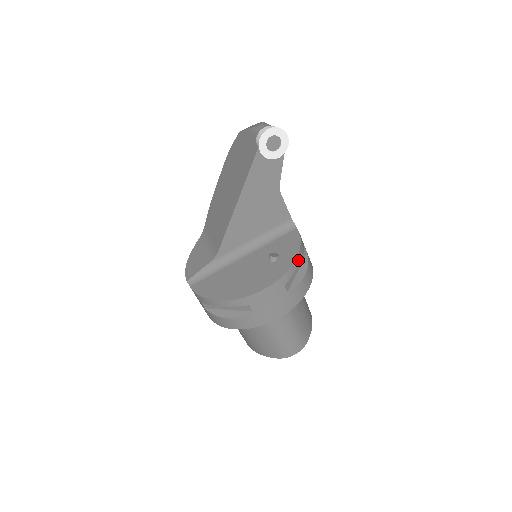
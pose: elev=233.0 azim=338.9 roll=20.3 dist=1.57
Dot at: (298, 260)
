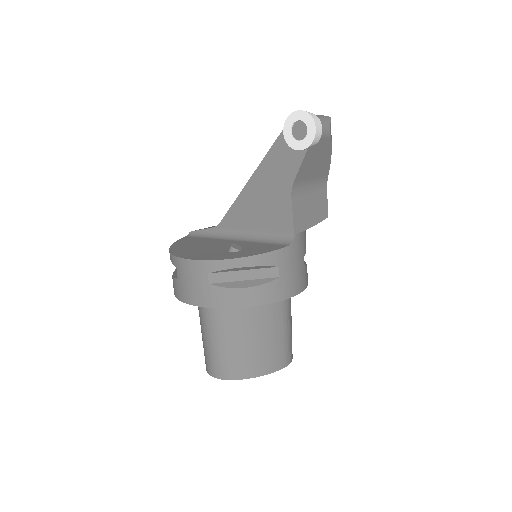
Dot at: (242, 263)
